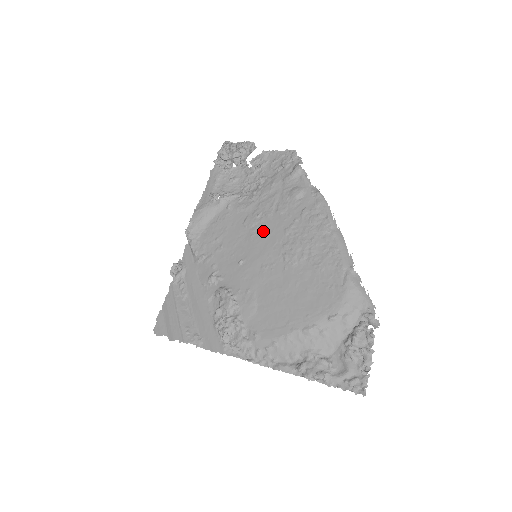
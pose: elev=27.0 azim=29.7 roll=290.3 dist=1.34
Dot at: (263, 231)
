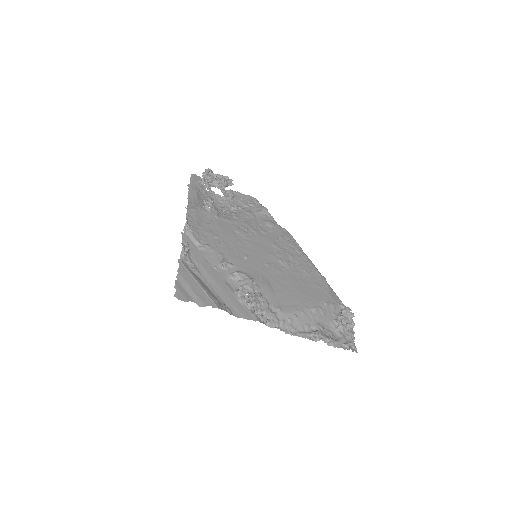
Dot at: (256, 241)
